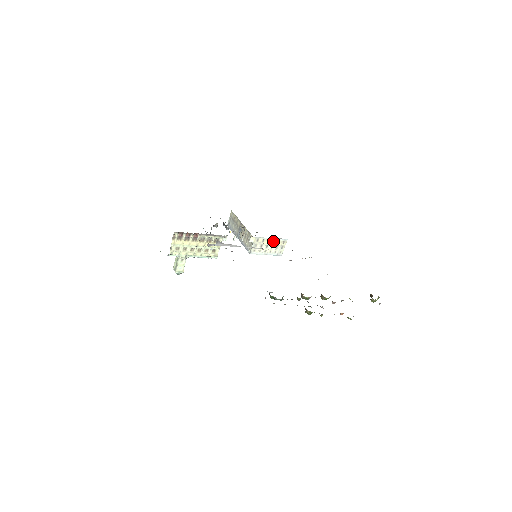
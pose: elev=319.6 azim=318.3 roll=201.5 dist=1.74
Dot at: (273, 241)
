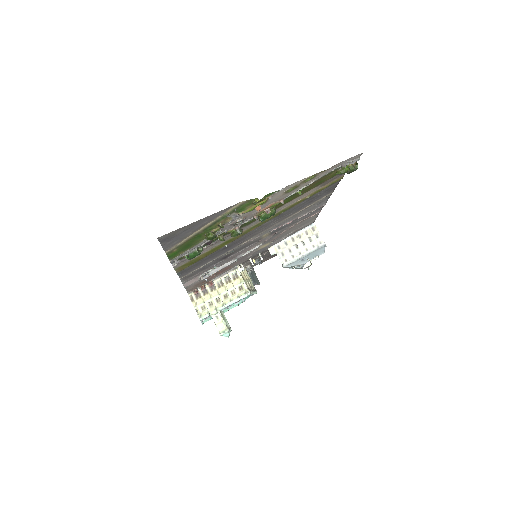
Dot at: (299, 237)
